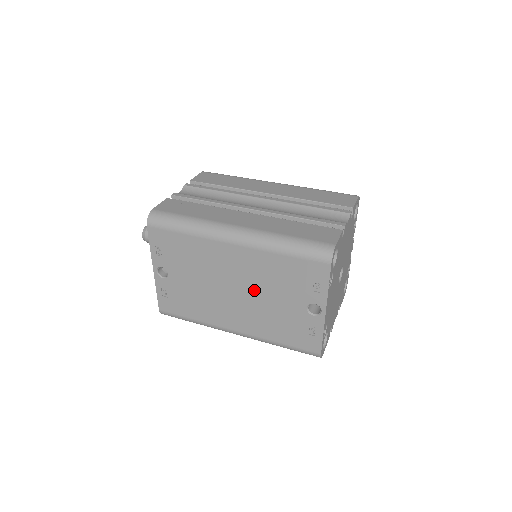
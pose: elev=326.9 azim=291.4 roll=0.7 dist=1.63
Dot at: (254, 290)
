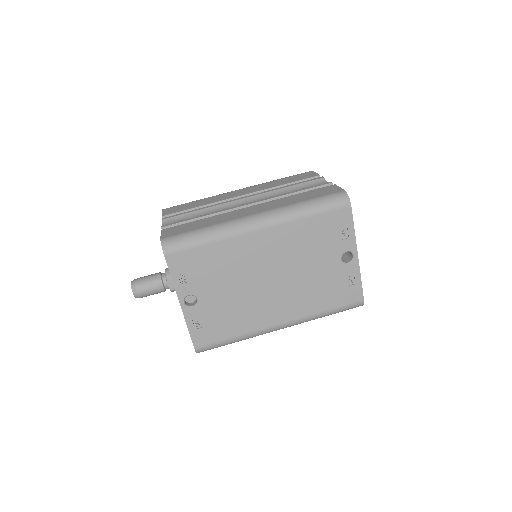
Dot at: (290, 268)
